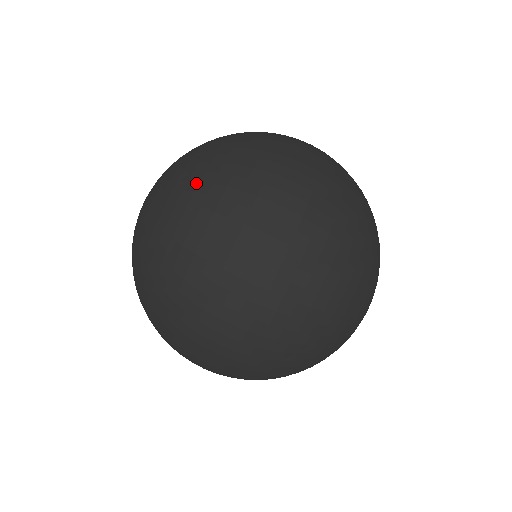
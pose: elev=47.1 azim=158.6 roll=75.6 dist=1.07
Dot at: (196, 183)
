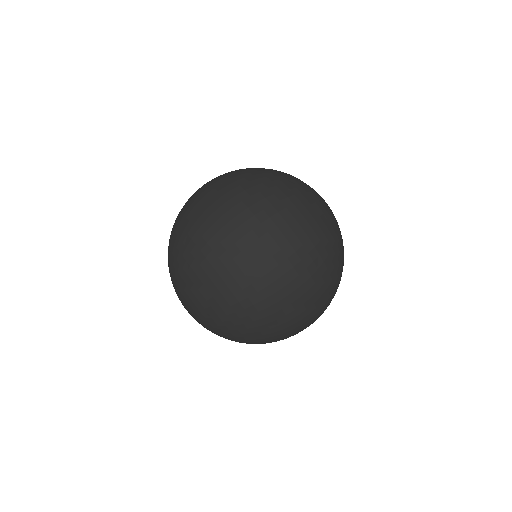
Dot at: (173, 233)
